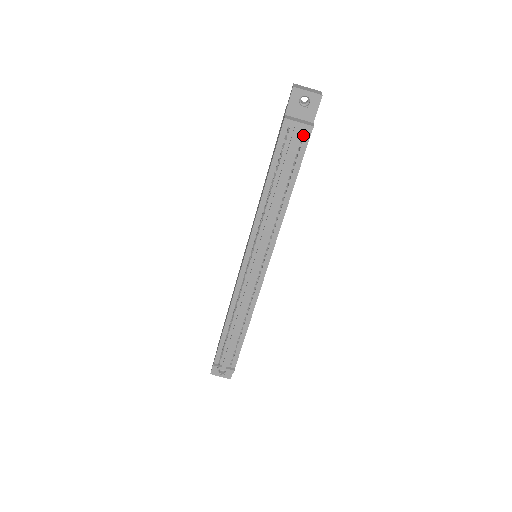
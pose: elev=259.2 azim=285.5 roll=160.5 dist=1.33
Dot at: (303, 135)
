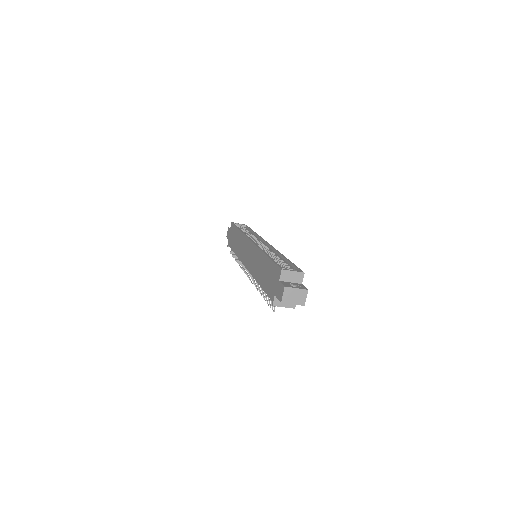
Dot at: occluded
